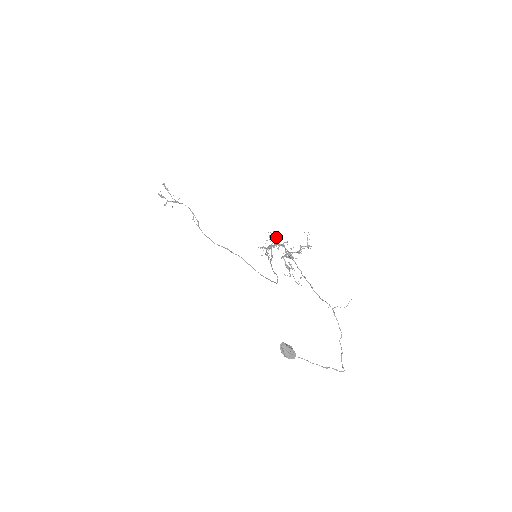
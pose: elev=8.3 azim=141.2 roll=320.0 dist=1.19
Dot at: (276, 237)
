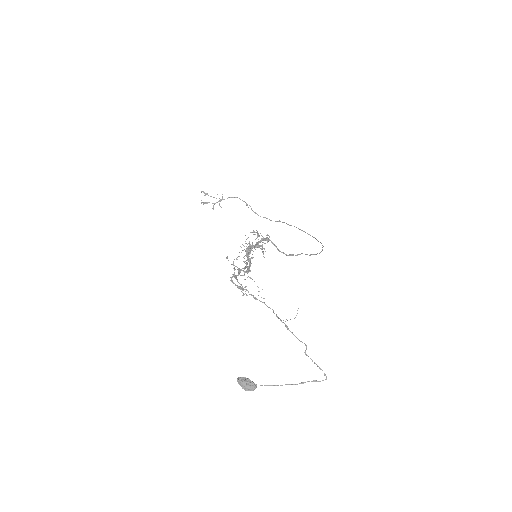
Dot at: occluded
